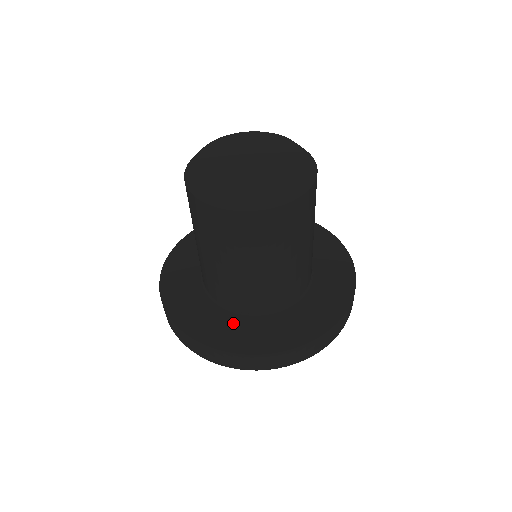
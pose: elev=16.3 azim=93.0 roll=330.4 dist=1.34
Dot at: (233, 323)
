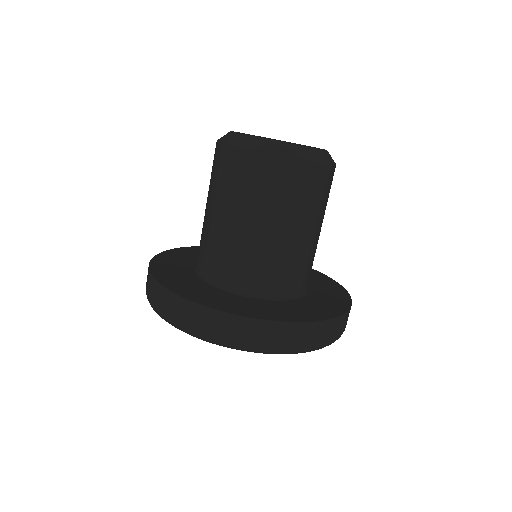
Dot at: (273, 305)
